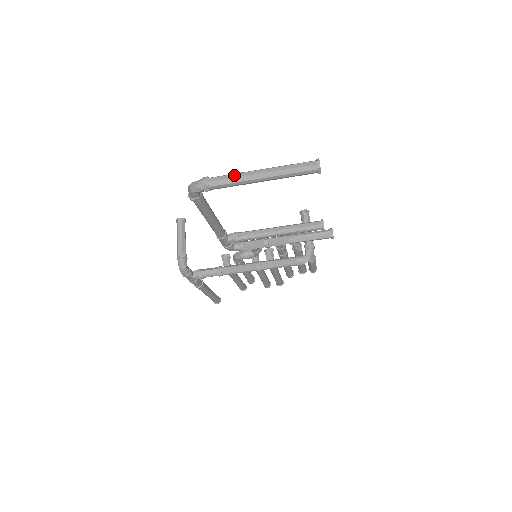
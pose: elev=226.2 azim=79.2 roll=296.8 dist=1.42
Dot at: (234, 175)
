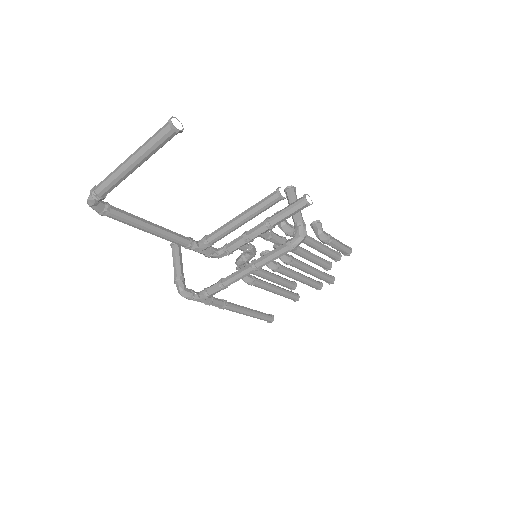
Dot at: (111, 173)
